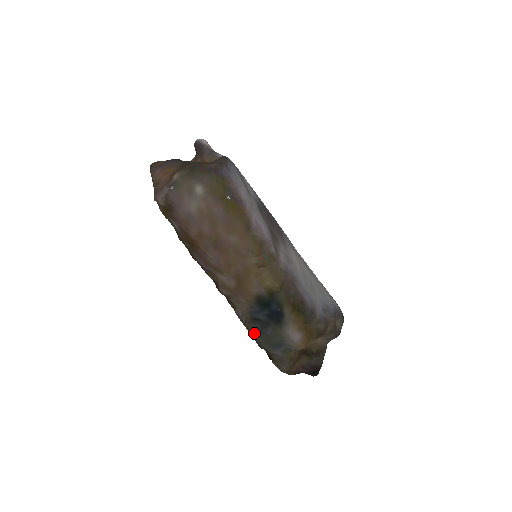
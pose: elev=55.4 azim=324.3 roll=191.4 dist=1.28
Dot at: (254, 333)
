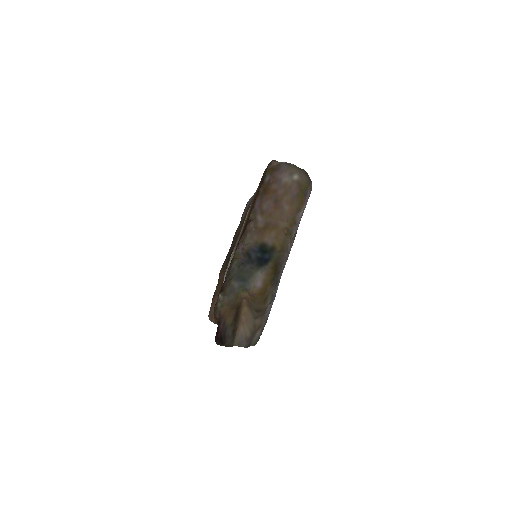
Dot at: (237, 262)
